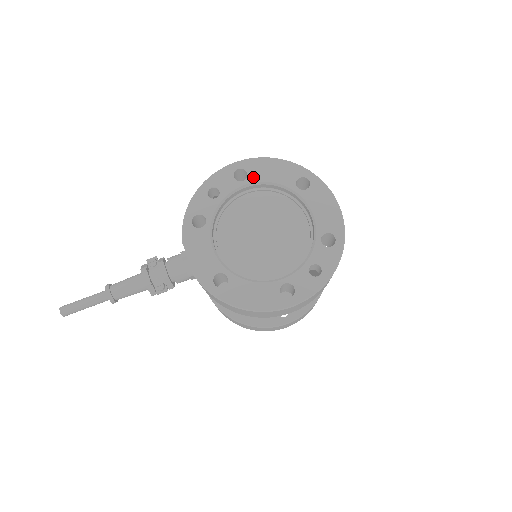
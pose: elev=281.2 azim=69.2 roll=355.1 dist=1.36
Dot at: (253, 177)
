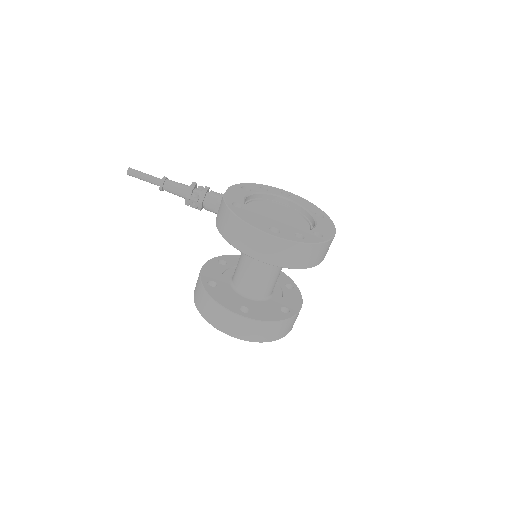
Dot at: (292, 198)
